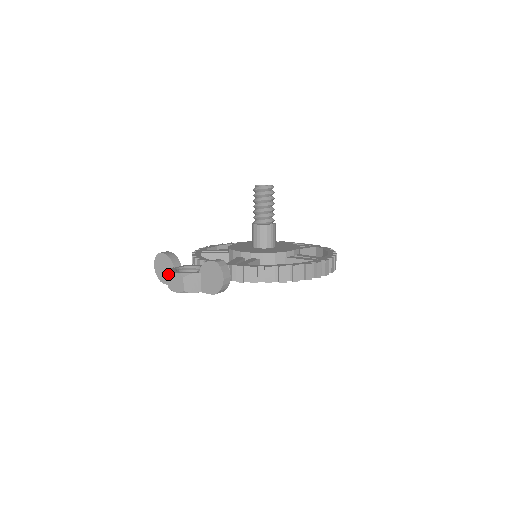
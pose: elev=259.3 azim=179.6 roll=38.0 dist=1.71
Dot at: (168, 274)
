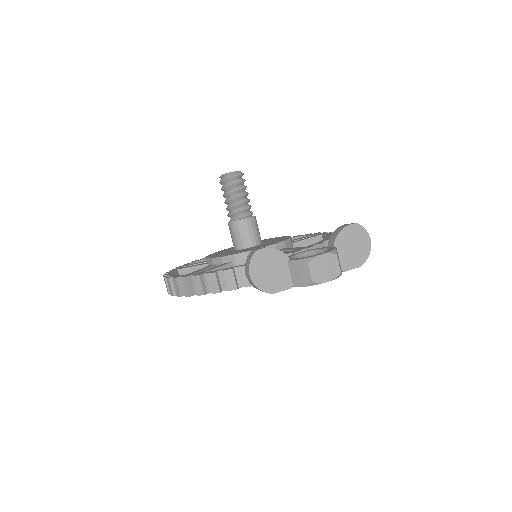
Dot at: (310, 262)
